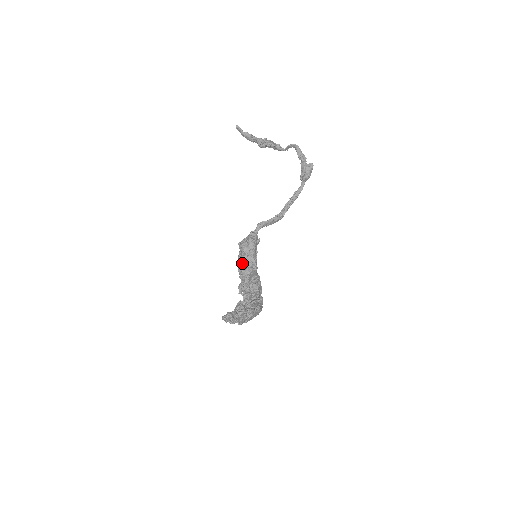
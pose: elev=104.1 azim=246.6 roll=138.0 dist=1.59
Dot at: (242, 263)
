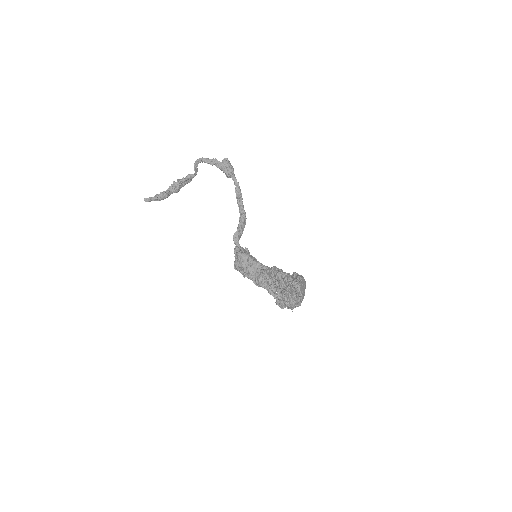
Dot at: (252, 276)
